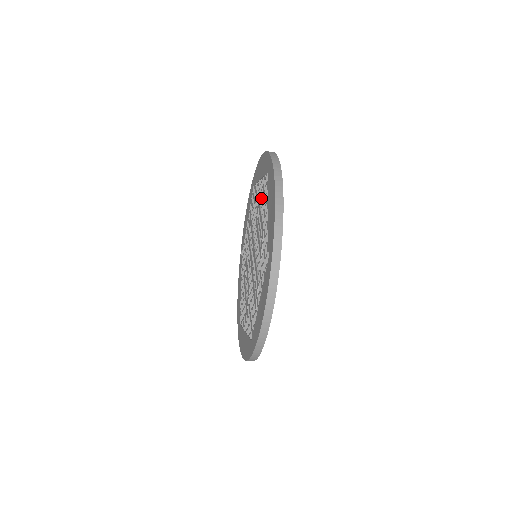
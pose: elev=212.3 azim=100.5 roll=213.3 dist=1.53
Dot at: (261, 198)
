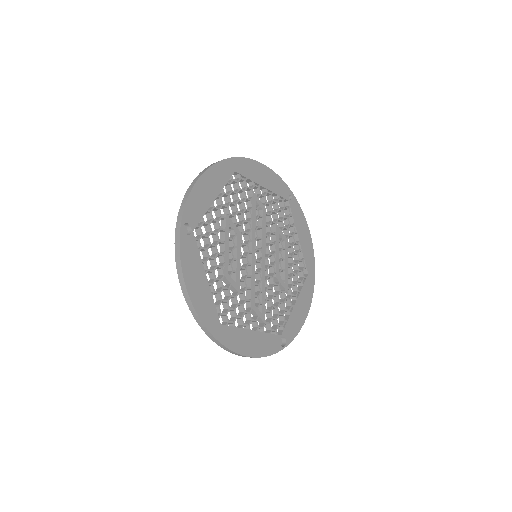
Dot at: occluded
